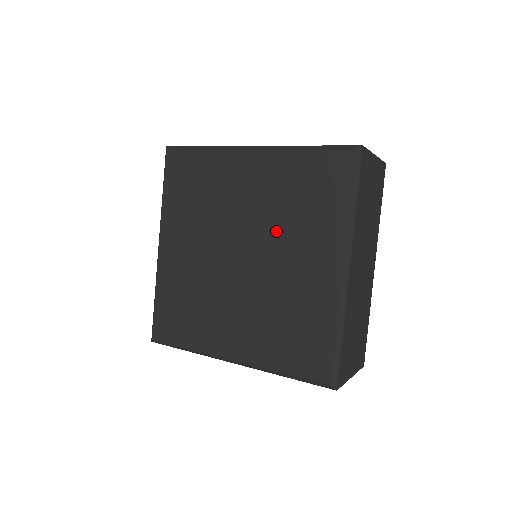
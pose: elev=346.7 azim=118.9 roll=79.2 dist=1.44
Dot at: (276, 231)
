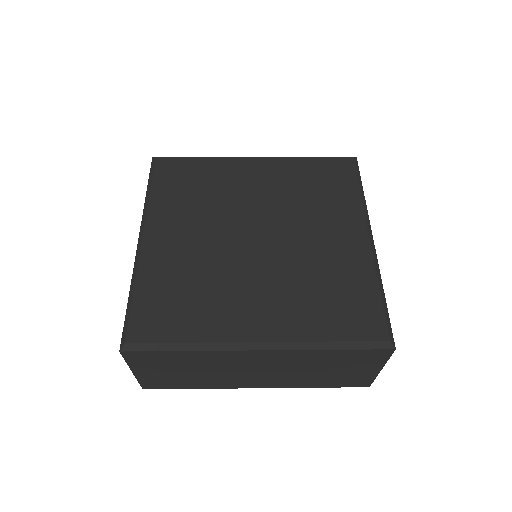
Dot at: (294, 212)
